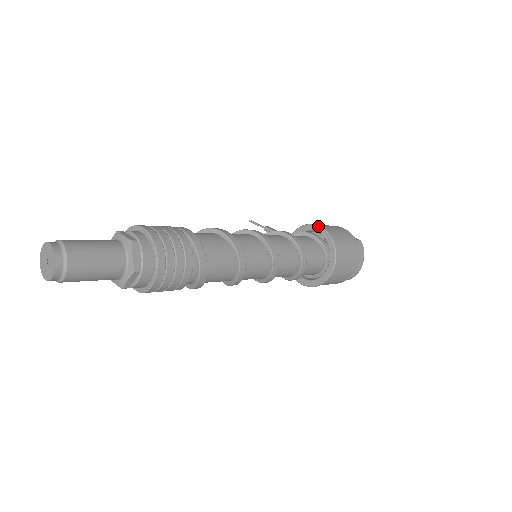
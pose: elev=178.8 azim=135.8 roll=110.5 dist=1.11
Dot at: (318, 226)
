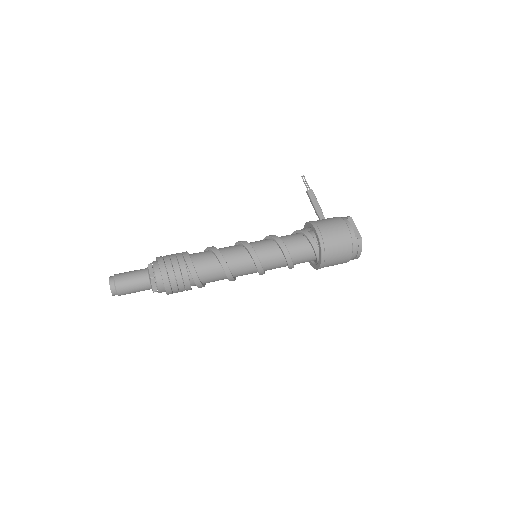
Dot at: (316, 232)
